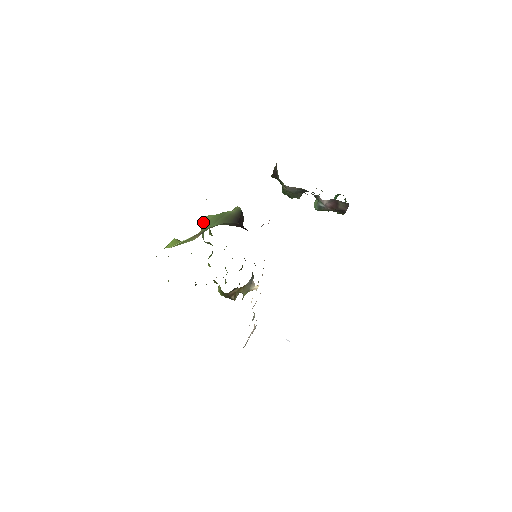
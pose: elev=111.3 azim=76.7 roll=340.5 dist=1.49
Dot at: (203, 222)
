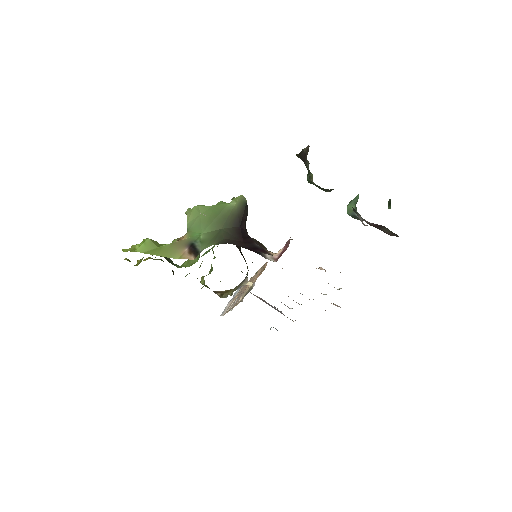
Dot at: (191, 215)
